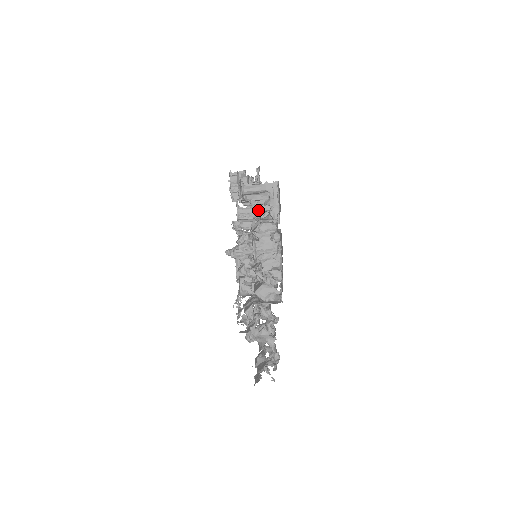
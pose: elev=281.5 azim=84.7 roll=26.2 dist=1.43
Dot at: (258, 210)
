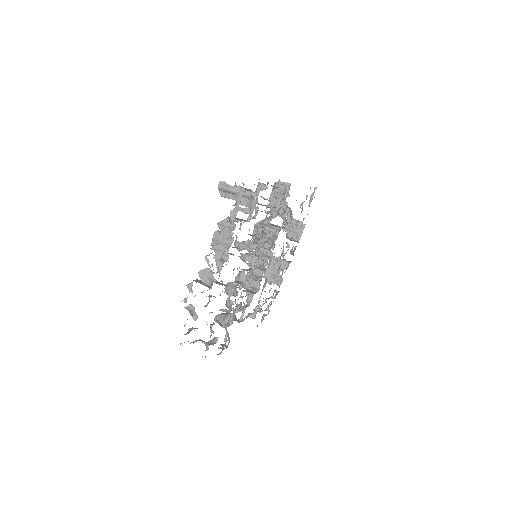
Dot at: (240, 210)
